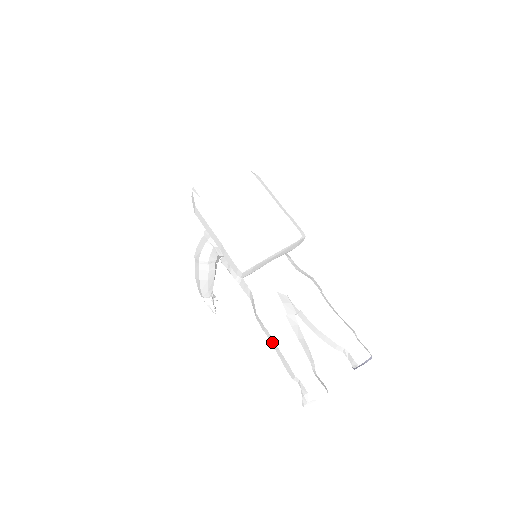
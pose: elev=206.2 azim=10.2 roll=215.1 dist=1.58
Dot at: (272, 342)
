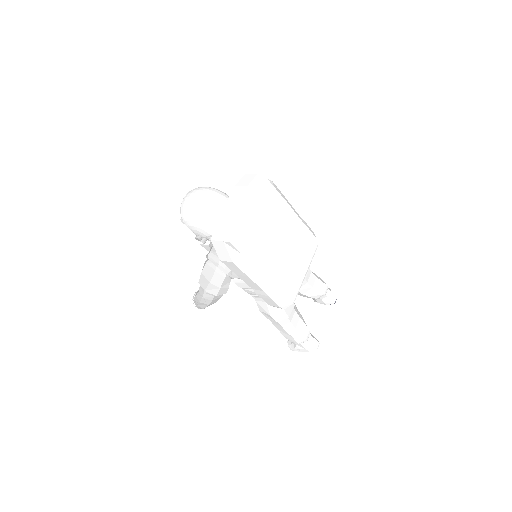
Dot at: (276, 325)
